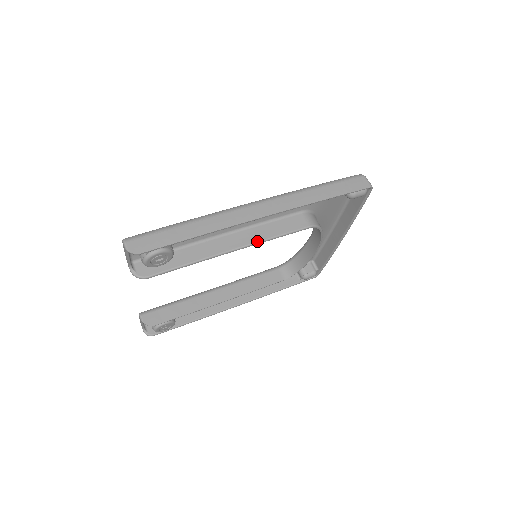
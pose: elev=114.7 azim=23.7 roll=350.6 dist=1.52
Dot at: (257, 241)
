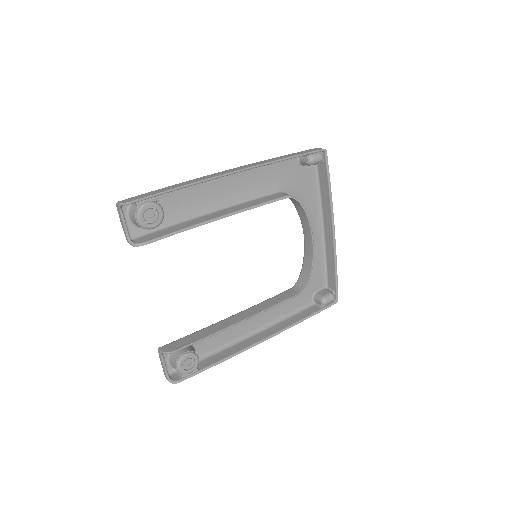
Dot at: (241, 209)
